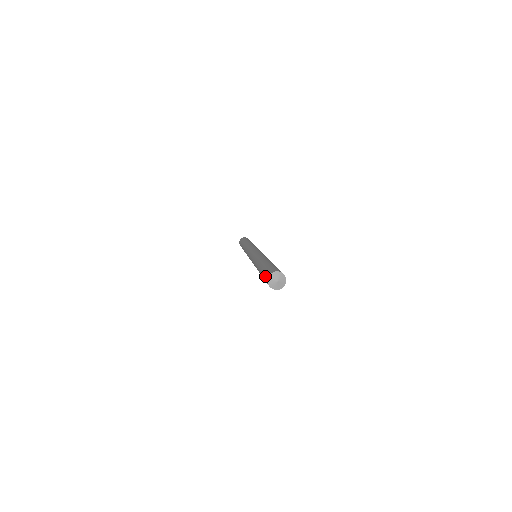
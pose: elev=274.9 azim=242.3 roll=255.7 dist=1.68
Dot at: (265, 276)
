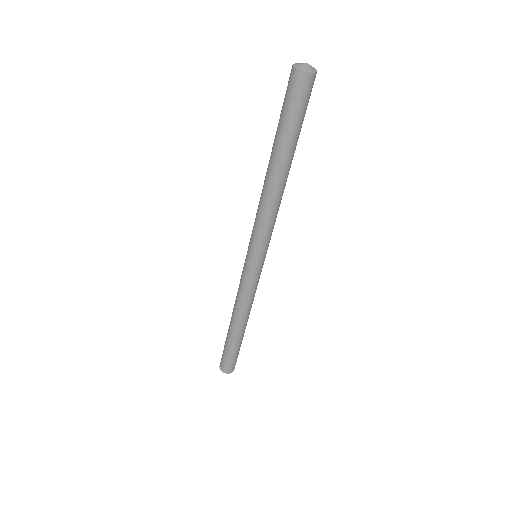
Dot at: (287, 88)
